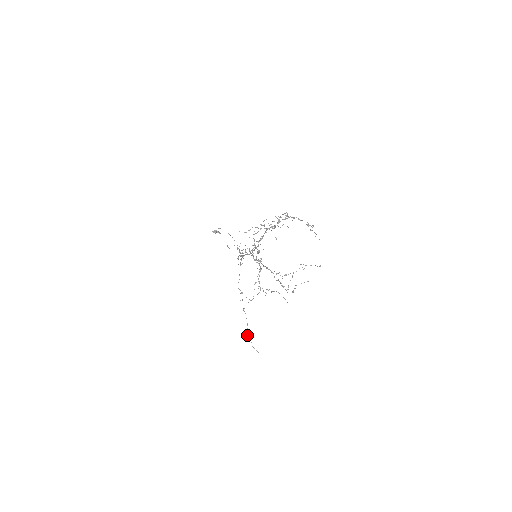
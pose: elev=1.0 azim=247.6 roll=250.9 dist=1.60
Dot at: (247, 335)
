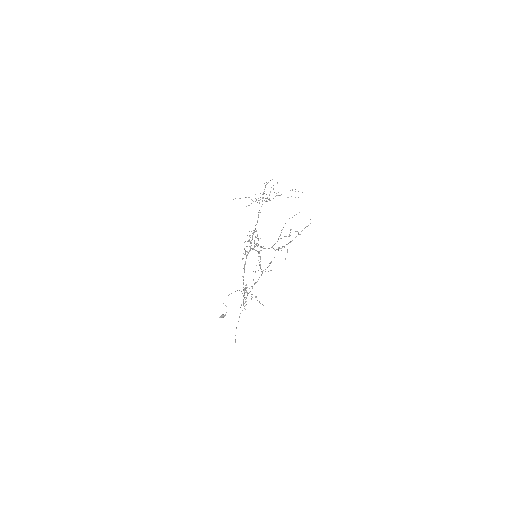
Dot at: (251, 299)
